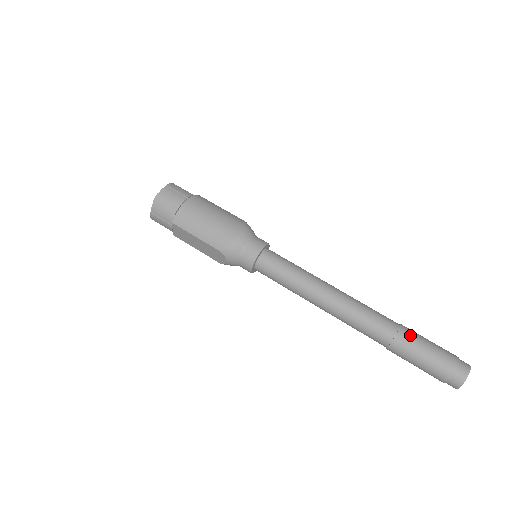
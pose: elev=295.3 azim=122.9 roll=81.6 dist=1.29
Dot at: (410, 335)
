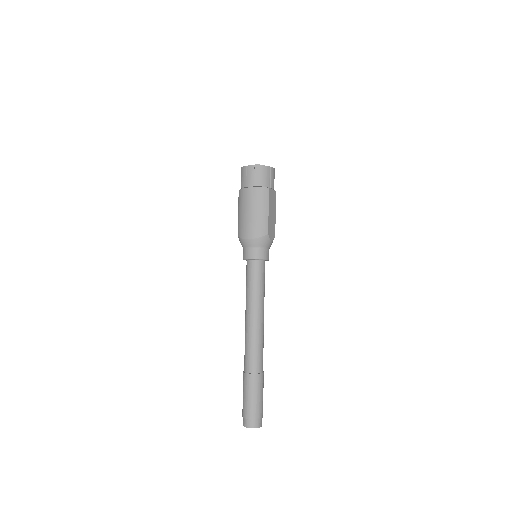
Dot at: (250, 382)
